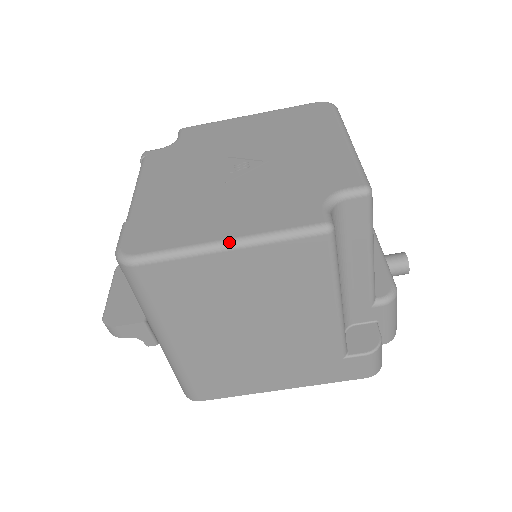
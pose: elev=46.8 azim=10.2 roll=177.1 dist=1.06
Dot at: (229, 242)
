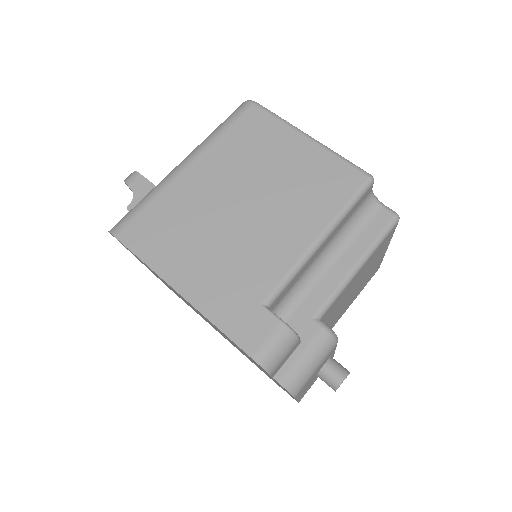
Dot at: occluded
